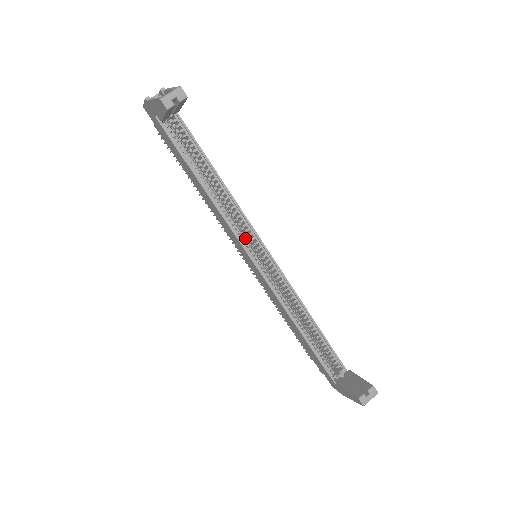
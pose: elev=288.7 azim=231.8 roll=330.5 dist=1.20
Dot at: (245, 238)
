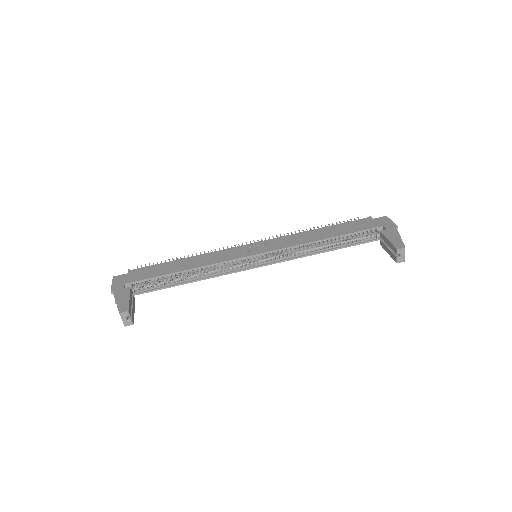
Dot at: (239, 265)
